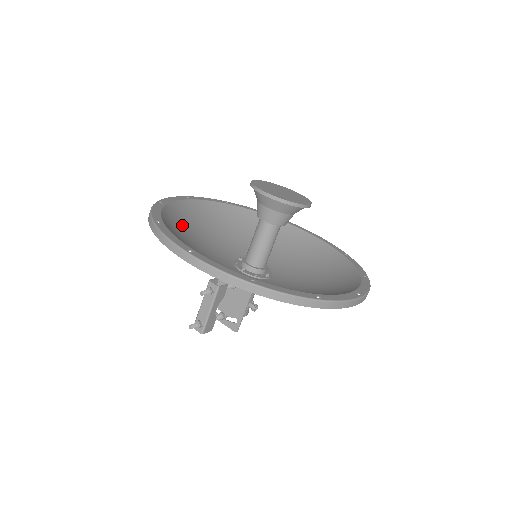
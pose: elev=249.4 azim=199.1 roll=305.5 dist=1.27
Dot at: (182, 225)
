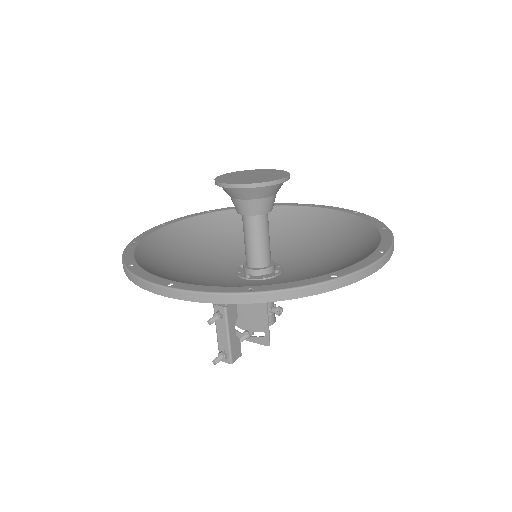
Dot at: (165, 256)
